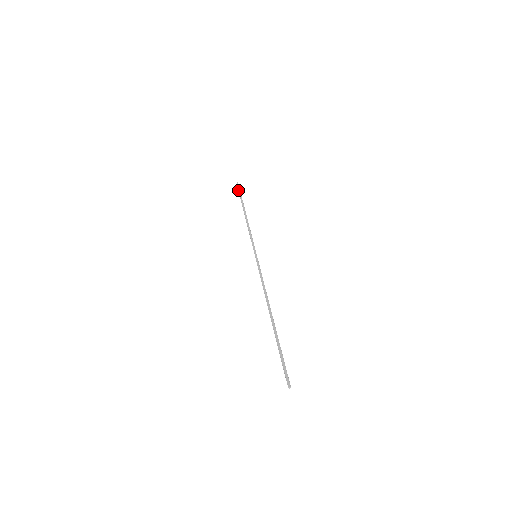
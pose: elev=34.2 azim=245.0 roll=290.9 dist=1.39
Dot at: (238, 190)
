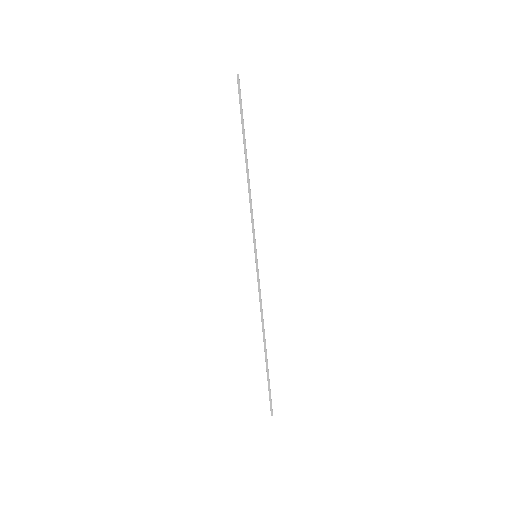
Dot at: (240, 100)
